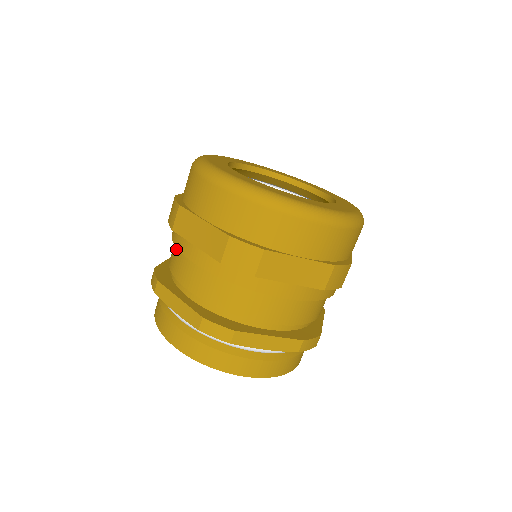
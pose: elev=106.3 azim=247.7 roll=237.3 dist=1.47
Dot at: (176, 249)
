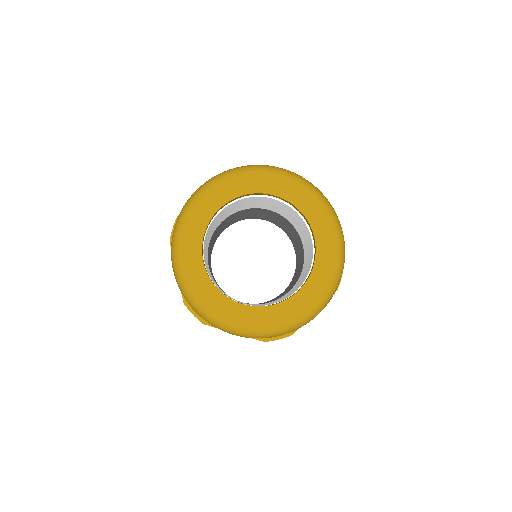
Dot at: occluded
